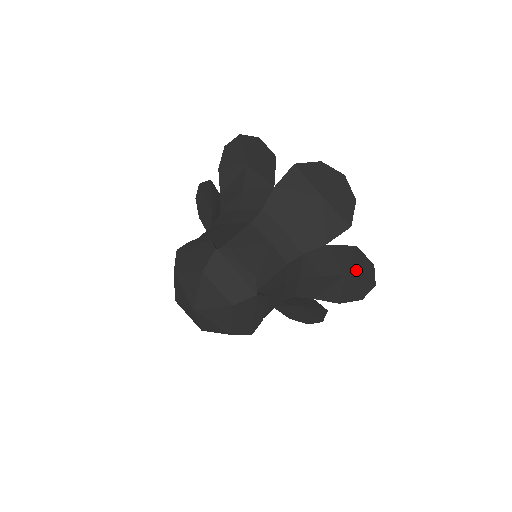
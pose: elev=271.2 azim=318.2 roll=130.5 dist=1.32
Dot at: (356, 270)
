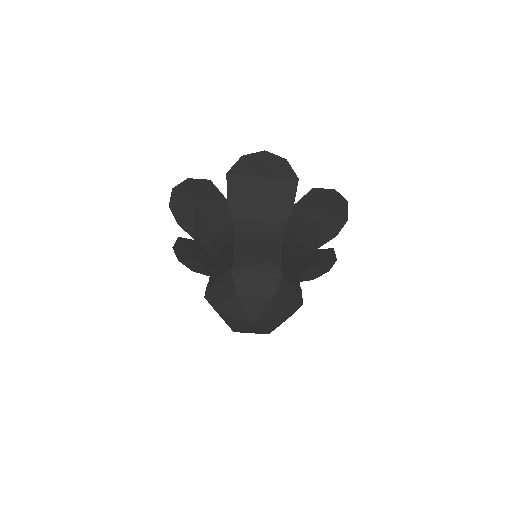
Dot at: (327, 204)
